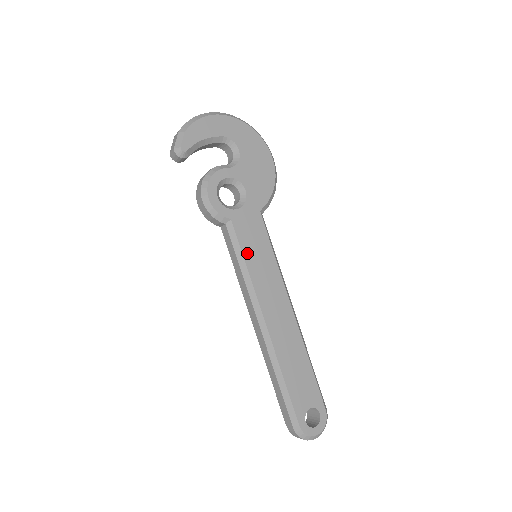
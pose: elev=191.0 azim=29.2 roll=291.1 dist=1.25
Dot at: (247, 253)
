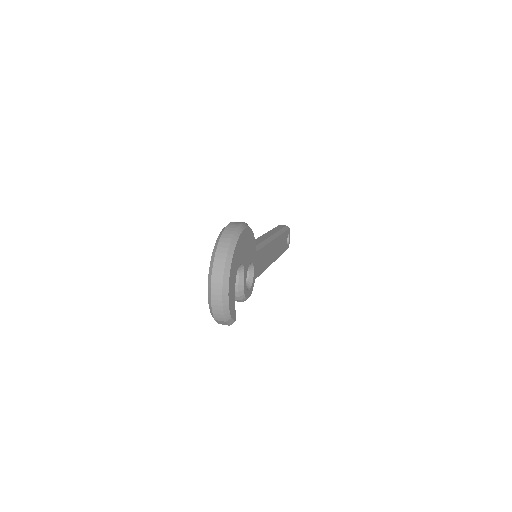
Dot at: (262, 269)
